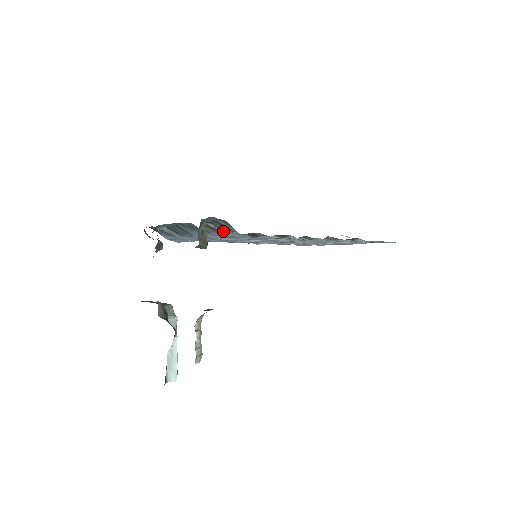
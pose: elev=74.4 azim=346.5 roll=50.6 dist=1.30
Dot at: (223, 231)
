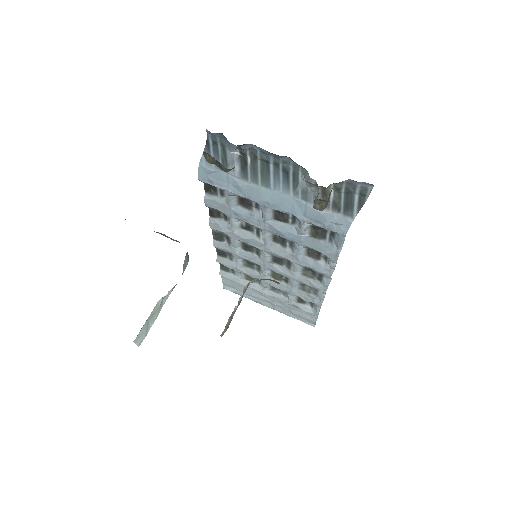
Dot at: (334, 207)
